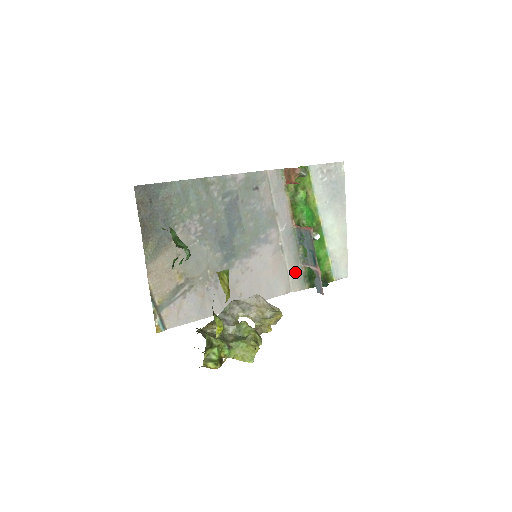
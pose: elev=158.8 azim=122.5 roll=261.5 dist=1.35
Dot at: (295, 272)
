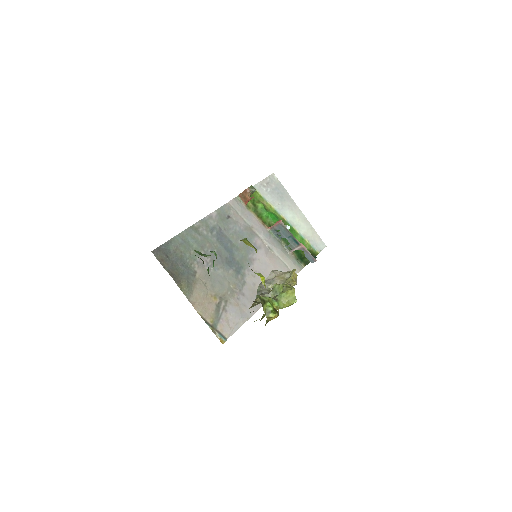
Dot at: (289, 260)
